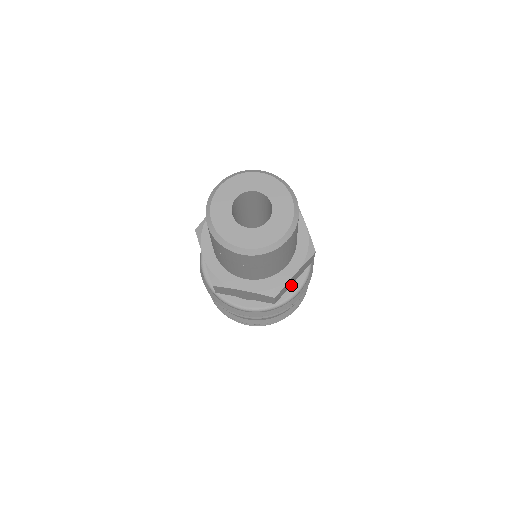
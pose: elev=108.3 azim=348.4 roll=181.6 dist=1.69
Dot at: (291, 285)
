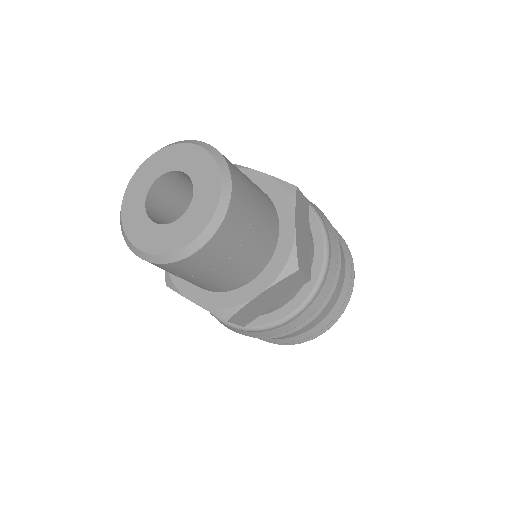
Dot at: (284, 305)
